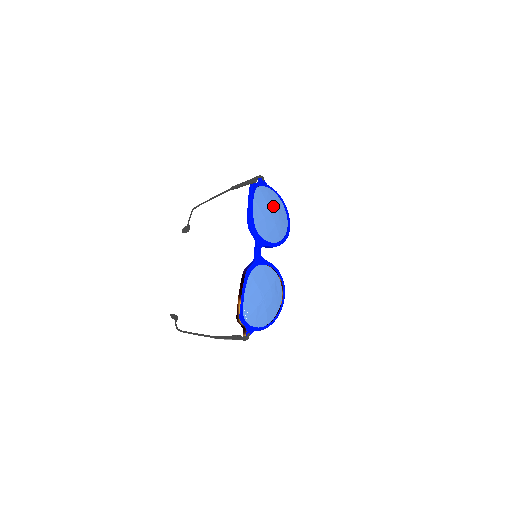
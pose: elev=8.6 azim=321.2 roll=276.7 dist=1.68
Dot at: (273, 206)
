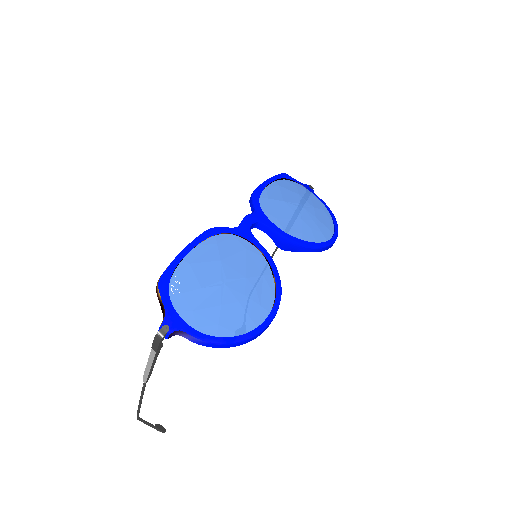
Dot at: (309, 205)
